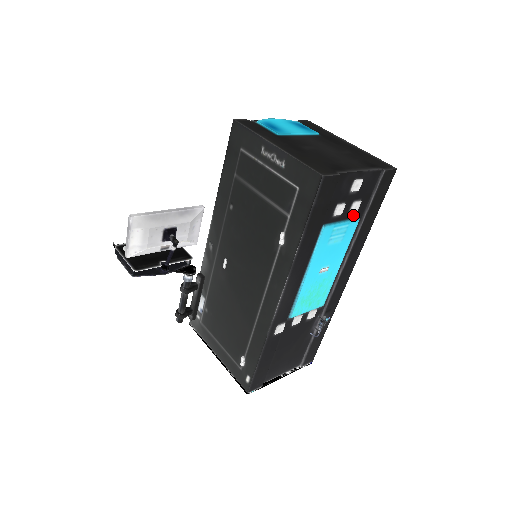
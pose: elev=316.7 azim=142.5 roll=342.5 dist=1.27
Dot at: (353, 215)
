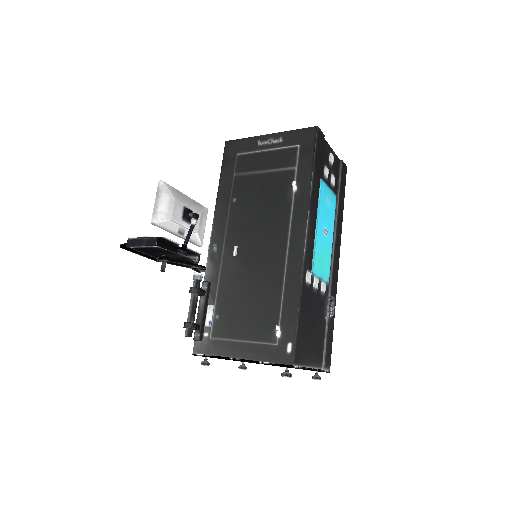
Dot at: (332, 189)
